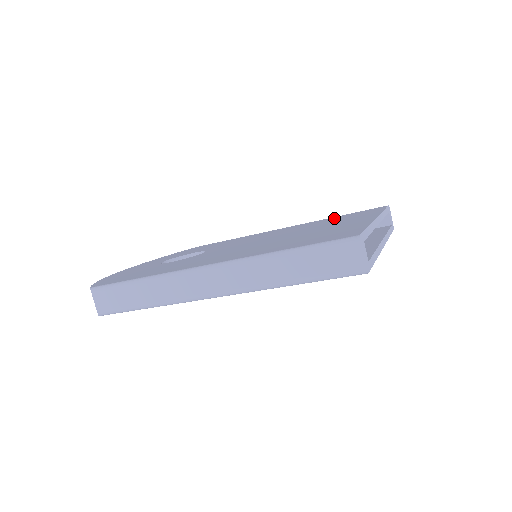
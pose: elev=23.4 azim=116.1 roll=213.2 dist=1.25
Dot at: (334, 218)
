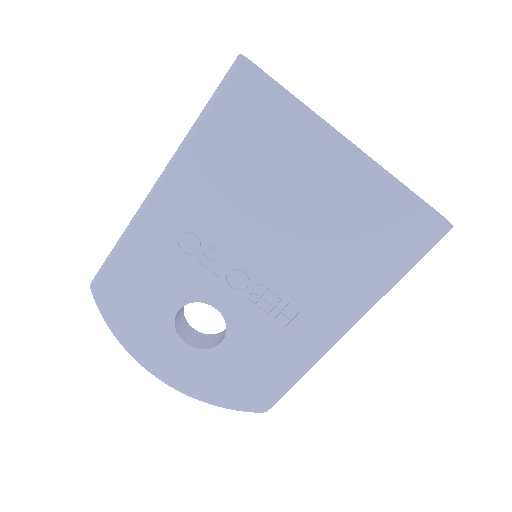
Dot at: occluded
